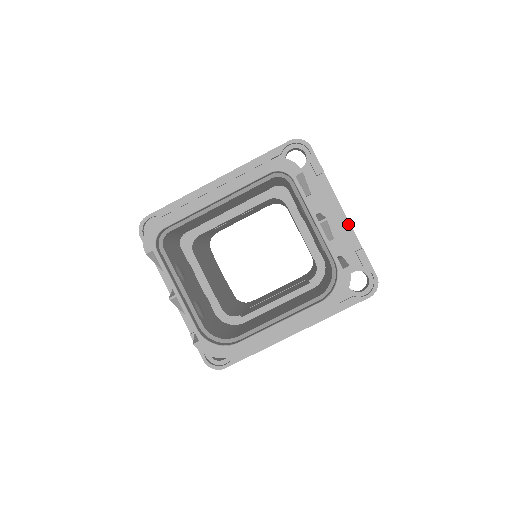
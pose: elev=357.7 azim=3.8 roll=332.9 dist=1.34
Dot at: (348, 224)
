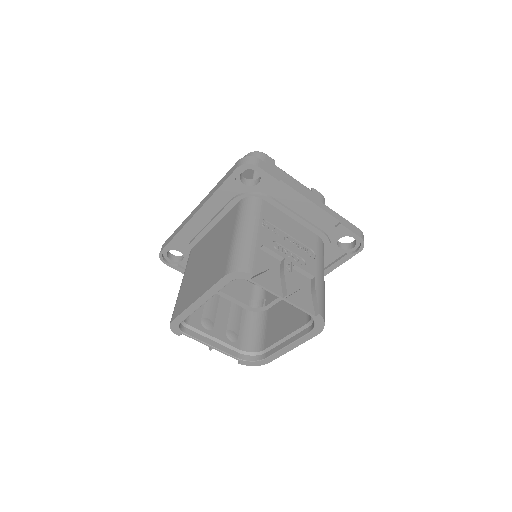
Dot at: (321, 210)
